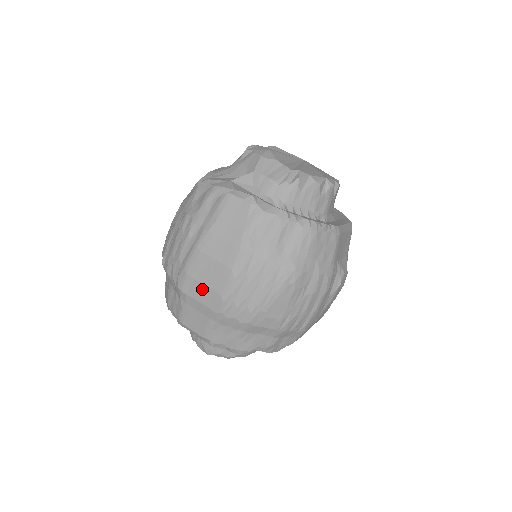
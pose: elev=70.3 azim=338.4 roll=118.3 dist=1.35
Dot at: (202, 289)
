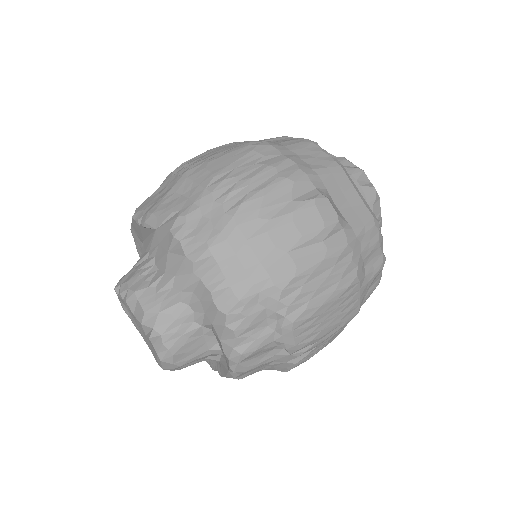
Dot at: occluded
